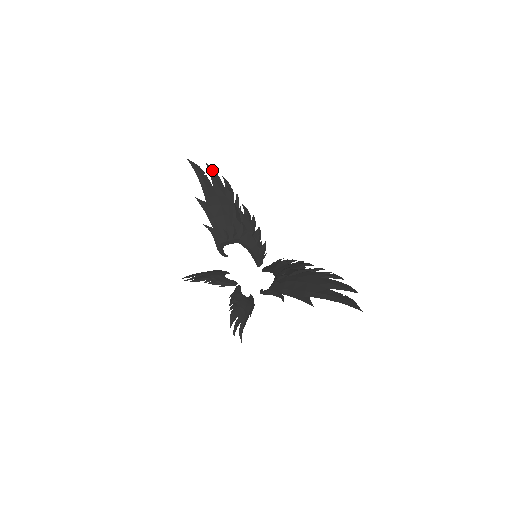
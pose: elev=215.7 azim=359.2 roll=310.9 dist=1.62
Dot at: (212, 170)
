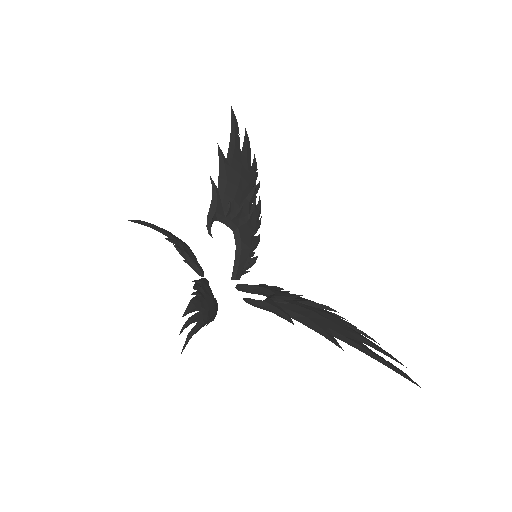
Dot at: (248, 138)
